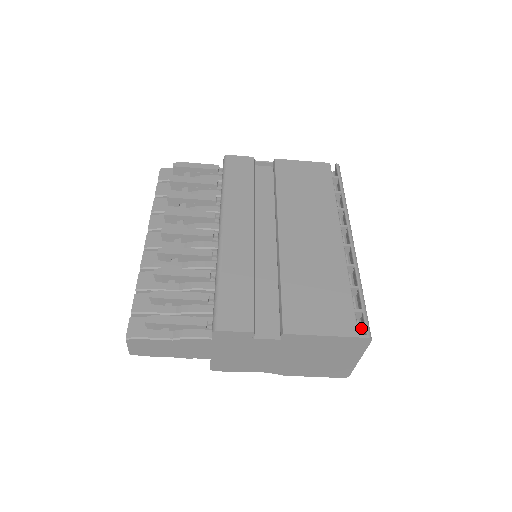
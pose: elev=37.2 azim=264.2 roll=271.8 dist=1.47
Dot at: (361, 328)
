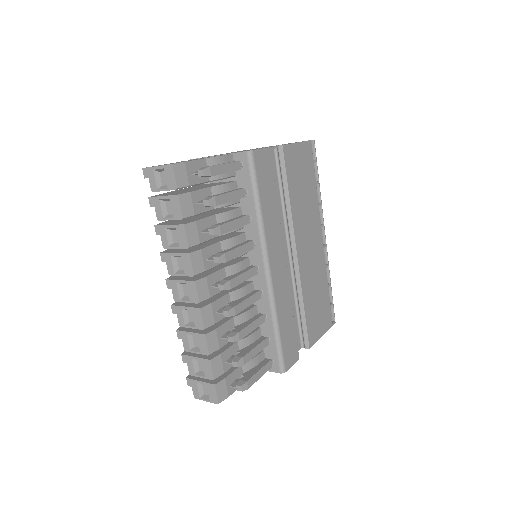
Dot at: occluded
